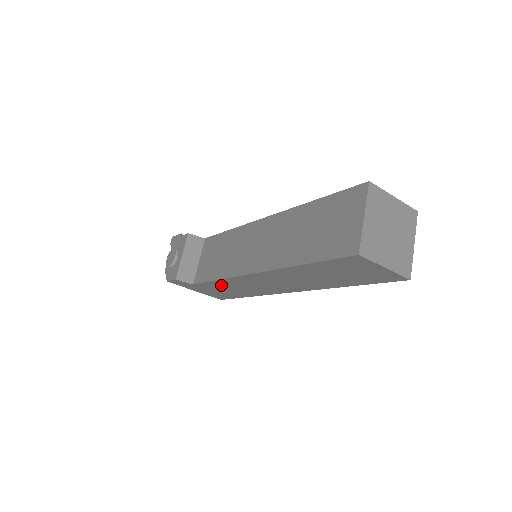
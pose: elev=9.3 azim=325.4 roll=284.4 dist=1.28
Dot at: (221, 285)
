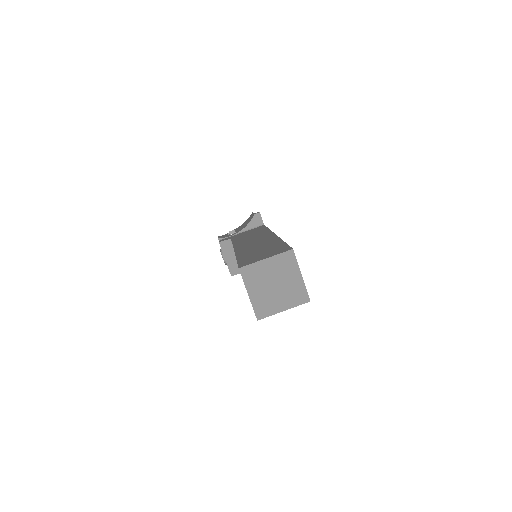
Dot at: occluded
